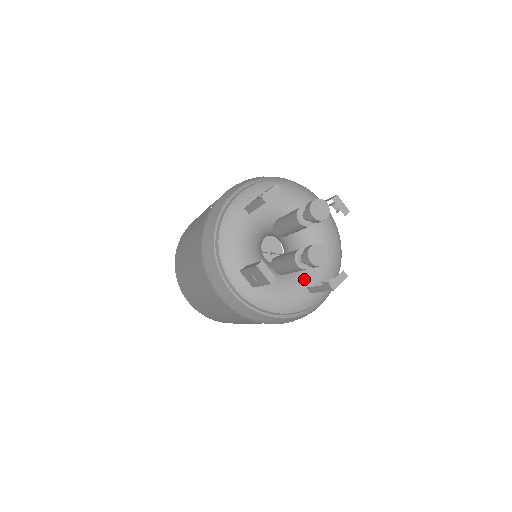
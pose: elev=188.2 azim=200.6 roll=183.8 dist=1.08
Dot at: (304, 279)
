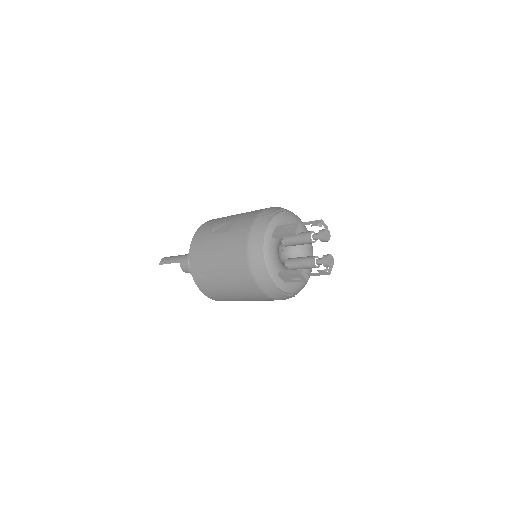
Dot at: (303, 269)
